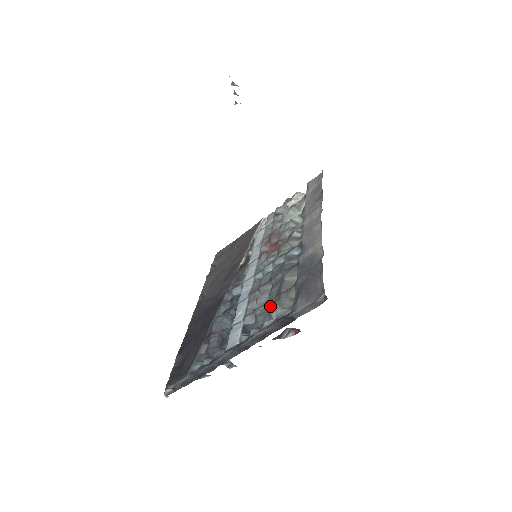
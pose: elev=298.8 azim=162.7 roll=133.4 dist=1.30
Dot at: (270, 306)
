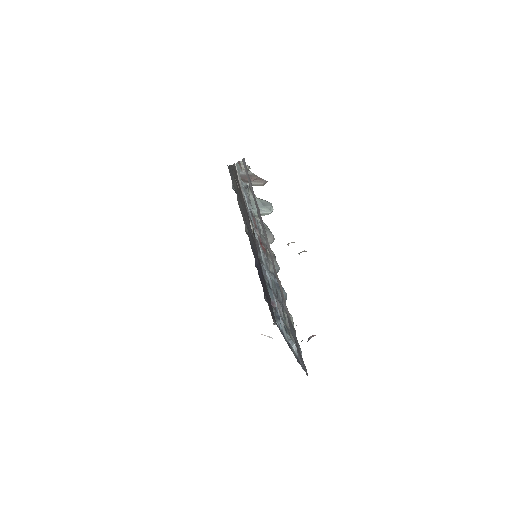
Dot at: occluded
